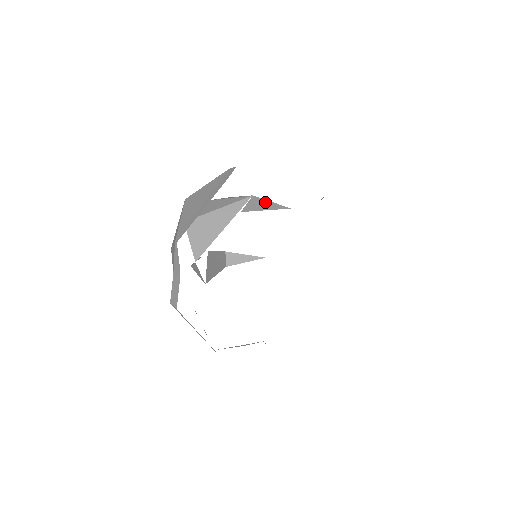
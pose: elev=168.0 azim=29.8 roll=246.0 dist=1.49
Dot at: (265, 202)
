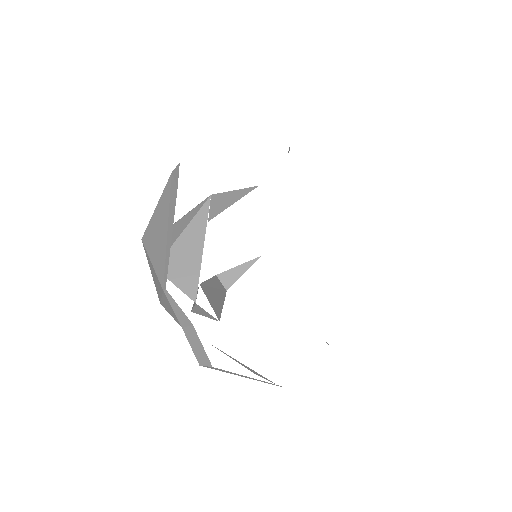
Dot at: (228, 195)
